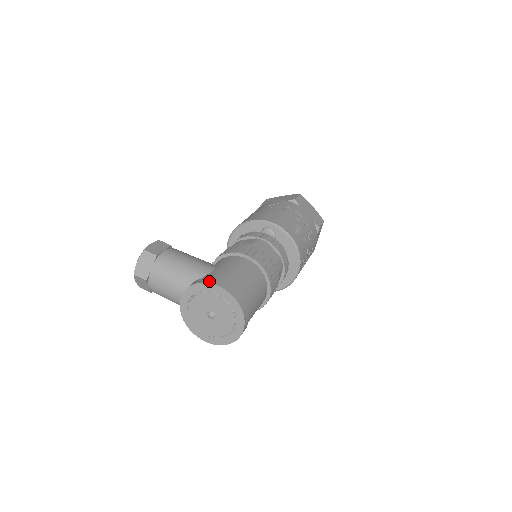
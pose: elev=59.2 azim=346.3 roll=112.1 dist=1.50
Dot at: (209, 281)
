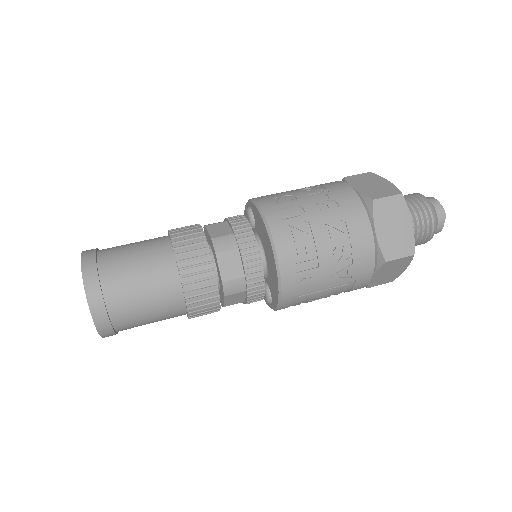
Dot at: occluded
